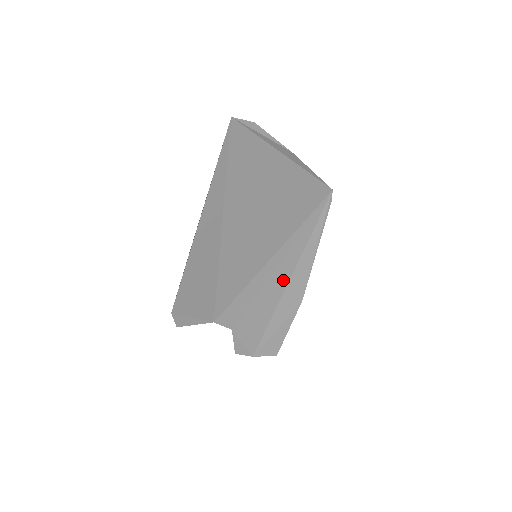
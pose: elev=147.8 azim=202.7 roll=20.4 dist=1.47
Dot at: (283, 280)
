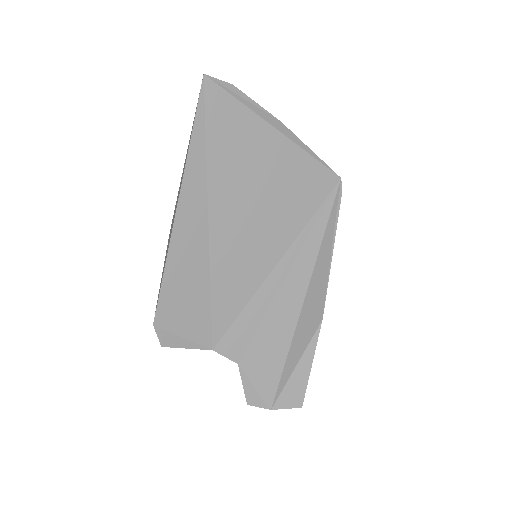
Dot at: (297, 296)
